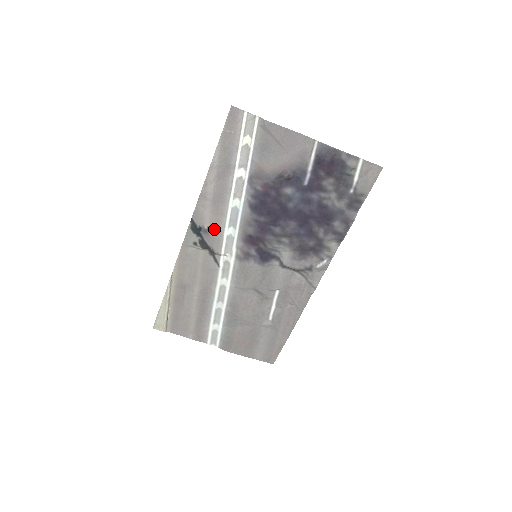
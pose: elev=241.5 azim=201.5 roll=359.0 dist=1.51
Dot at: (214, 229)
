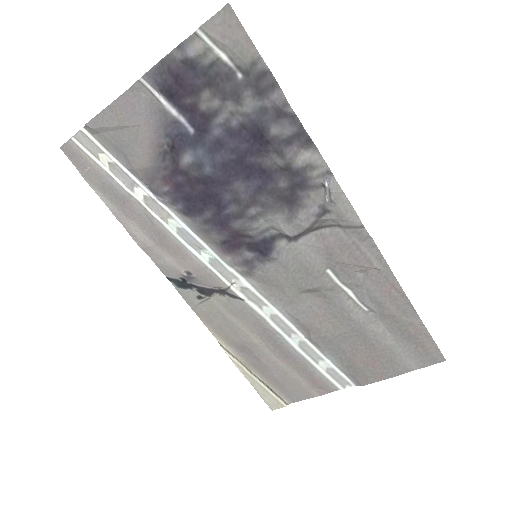
Dot at: (192, 268)
